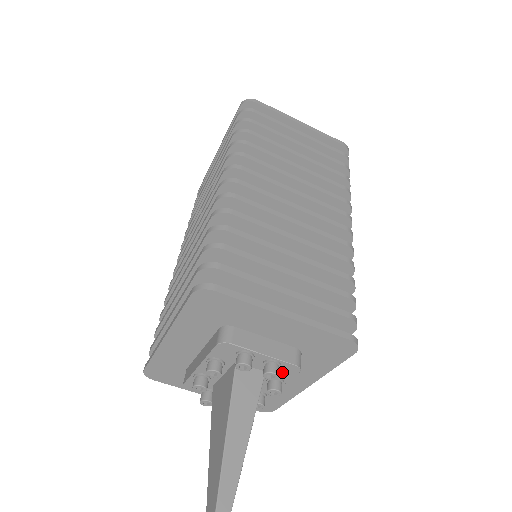
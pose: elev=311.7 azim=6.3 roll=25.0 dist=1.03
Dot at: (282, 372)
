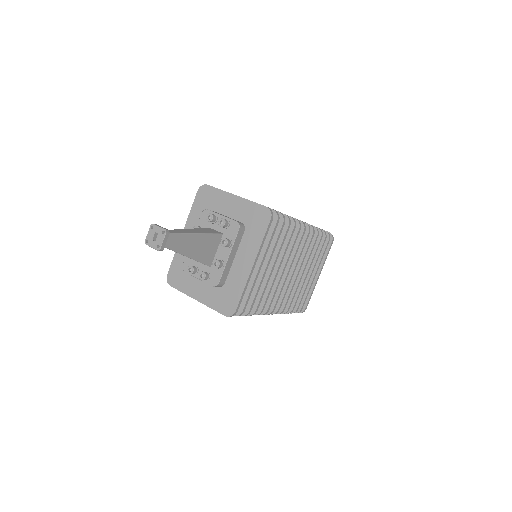
Dot at: (231, 231)
